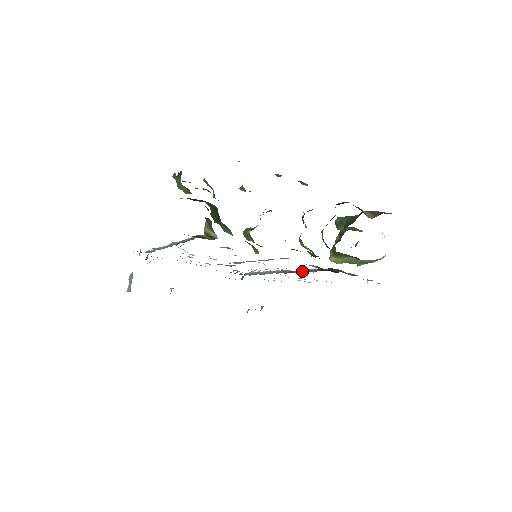
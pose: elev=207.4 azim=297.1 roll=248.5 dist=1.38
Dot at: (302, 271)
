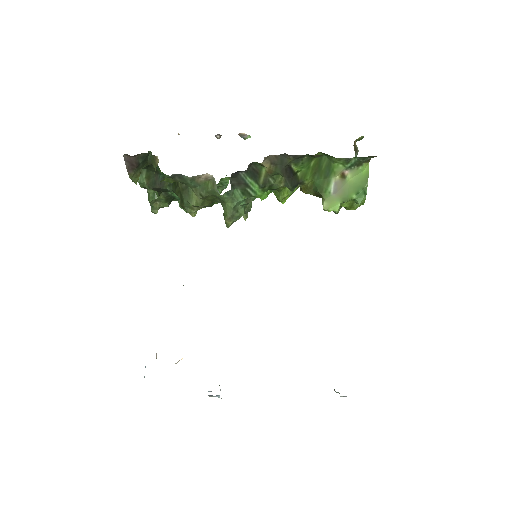
Dot at: occluded
